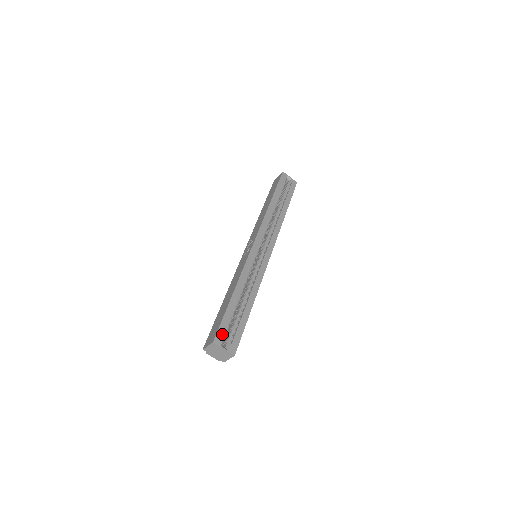
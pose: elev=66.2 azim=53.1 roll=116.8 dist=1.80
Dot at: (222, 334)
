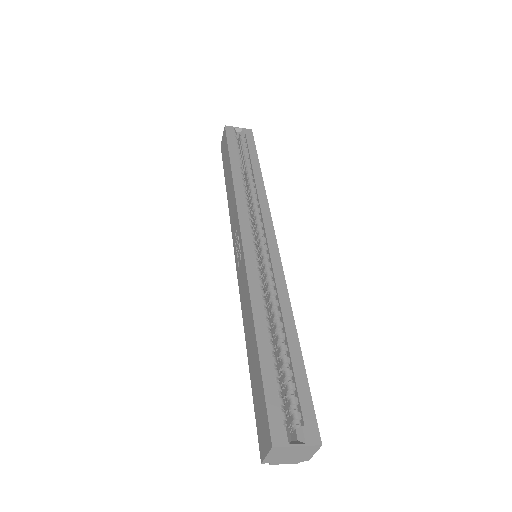
Dot at: (279, 420)
